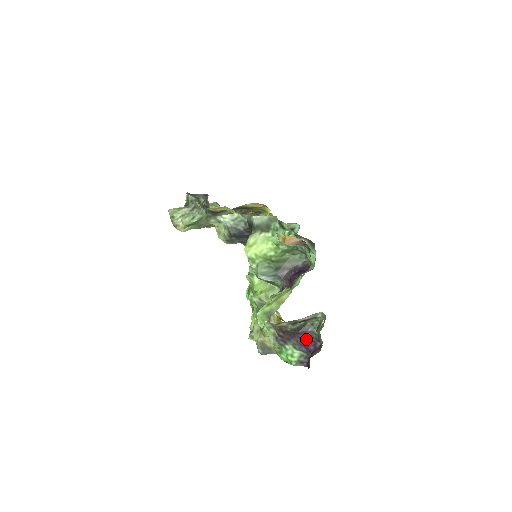
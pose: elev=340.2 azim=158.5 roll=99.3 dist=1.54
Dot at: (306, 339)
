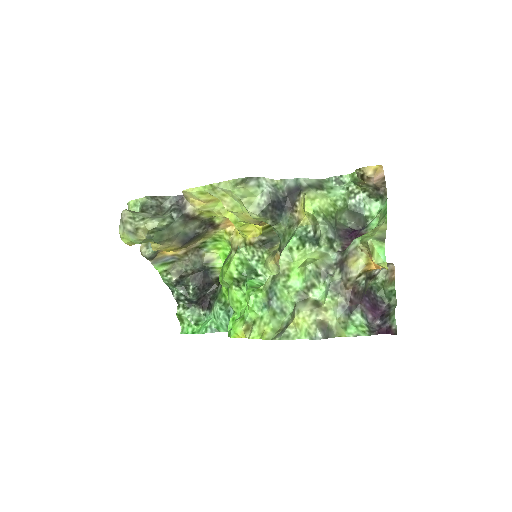
Dot at: (372, 302)
